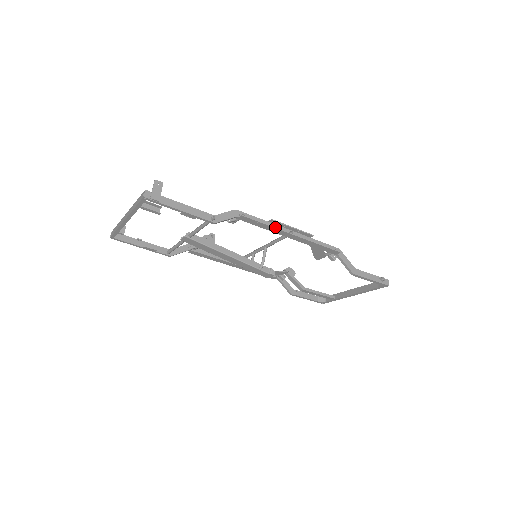
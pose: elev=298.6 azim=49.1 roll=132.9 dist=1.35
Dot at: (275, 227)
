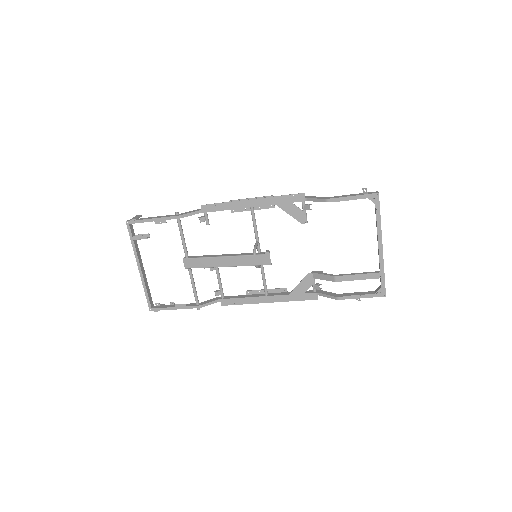
Dot at: (232, 201)
